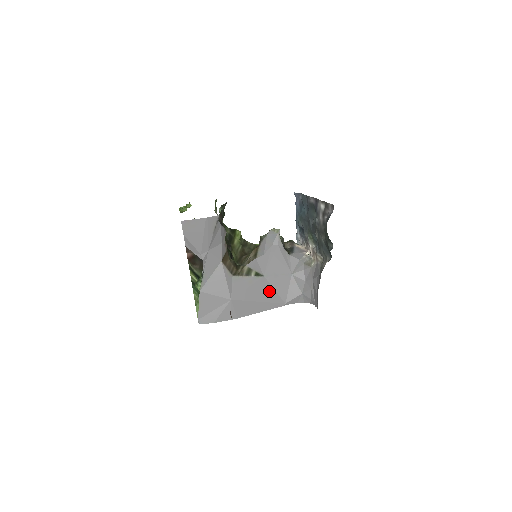
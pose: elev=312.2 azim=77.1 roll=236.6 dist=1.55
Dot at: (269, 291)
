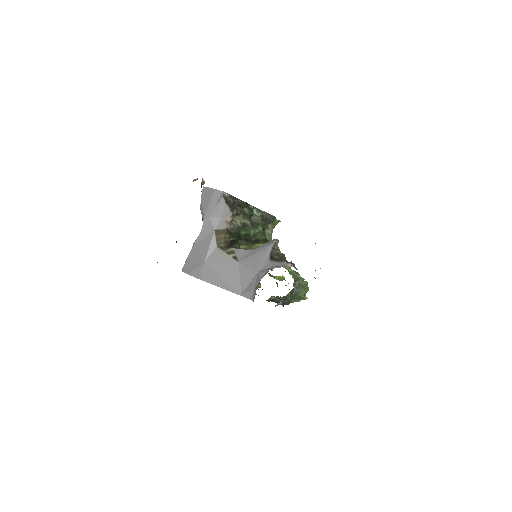
Dot at: (235, 275)
